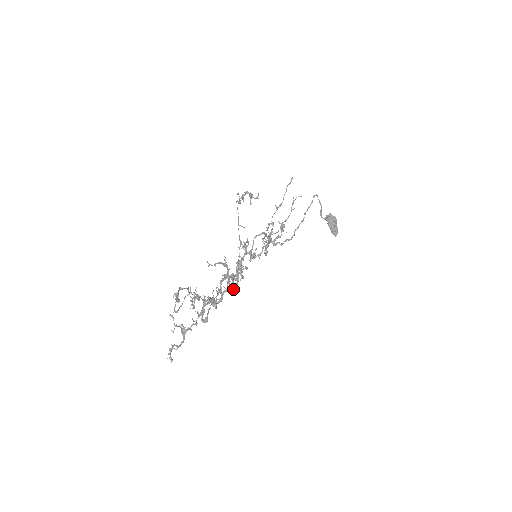
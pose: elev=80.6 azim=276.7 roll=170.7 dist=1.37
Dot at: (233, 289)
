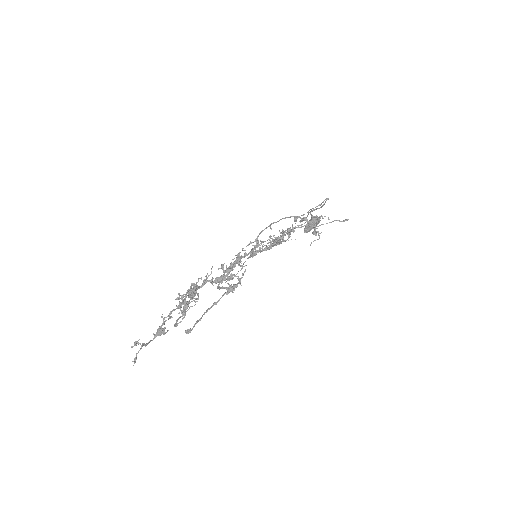
Dot at: (217, 281)
